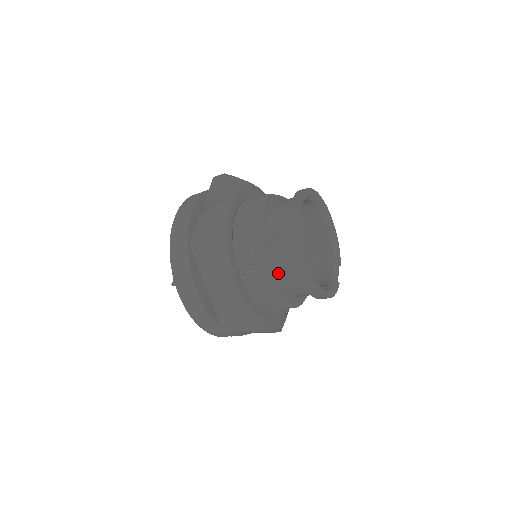
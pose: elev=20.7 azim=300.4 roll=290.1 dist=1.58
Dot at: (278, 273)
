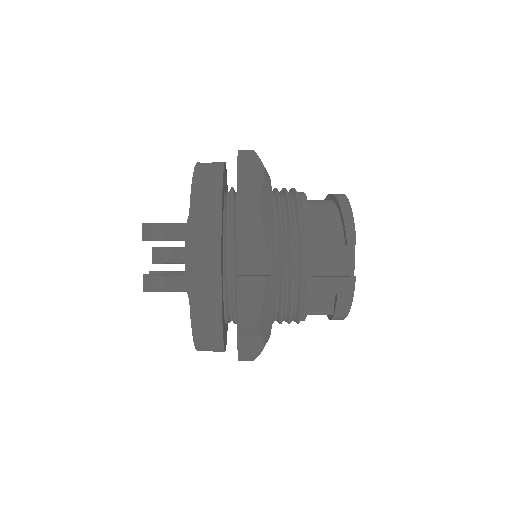
Dot at: occluded
